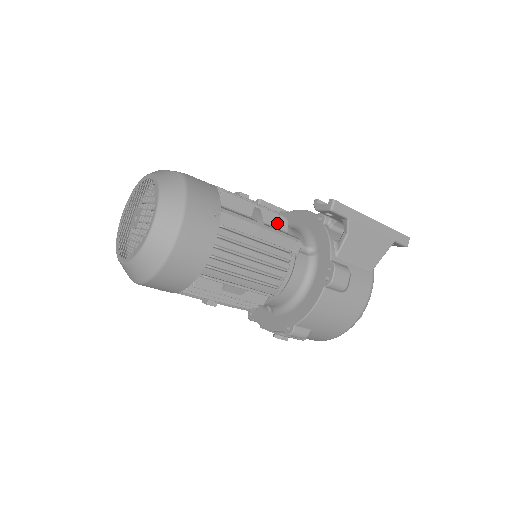
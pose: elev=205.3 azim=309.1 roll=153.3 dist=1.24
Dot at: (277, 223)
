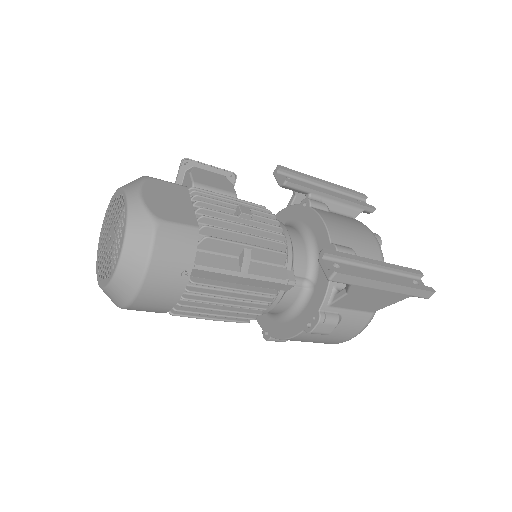
Dot at: (272, 259)
